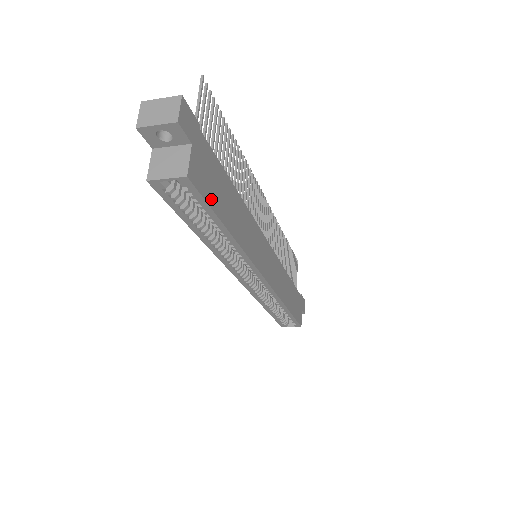
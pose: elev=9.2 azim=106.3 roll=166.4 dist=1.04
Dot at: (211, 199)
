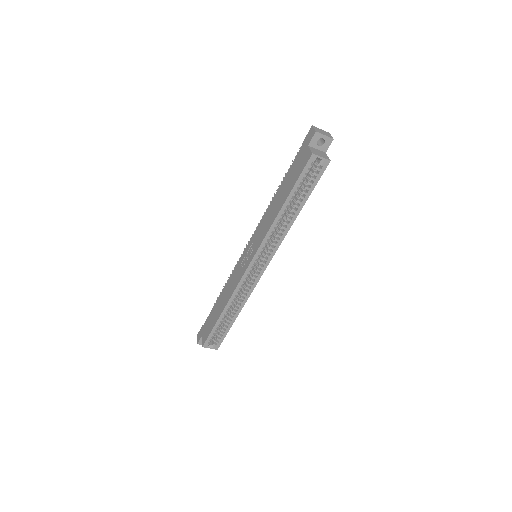
Dot at: (314, 183)
